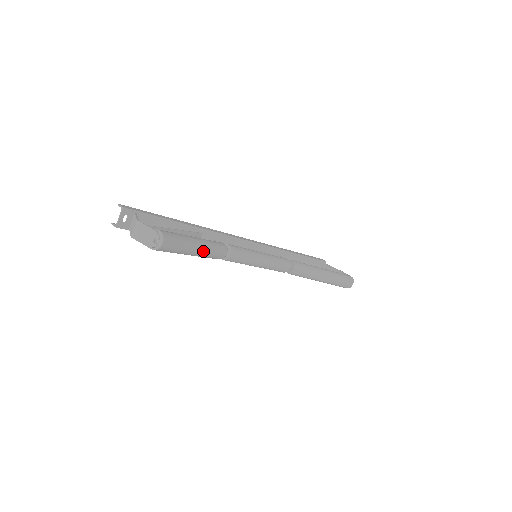
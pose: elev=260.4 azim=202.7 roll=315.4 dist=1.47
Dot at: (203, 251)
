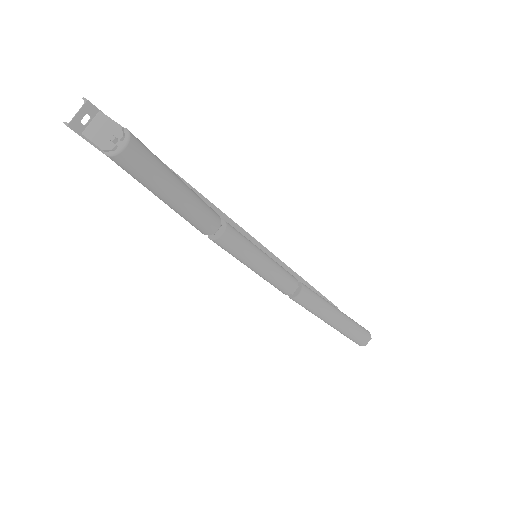
Dot at: (186, 203)
